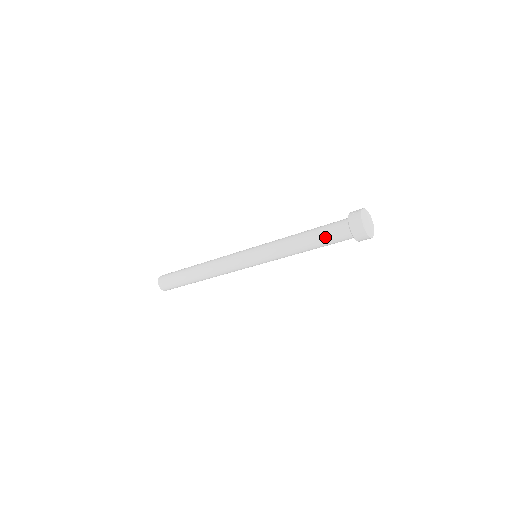
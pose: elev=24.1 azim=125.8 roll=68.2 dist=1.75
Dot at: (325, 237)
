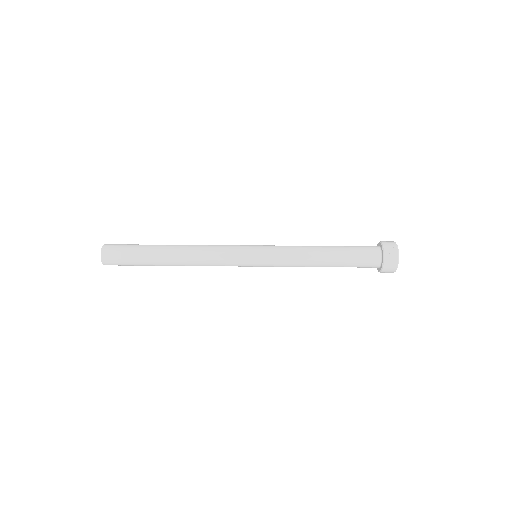
Dot at: (352, 263)
